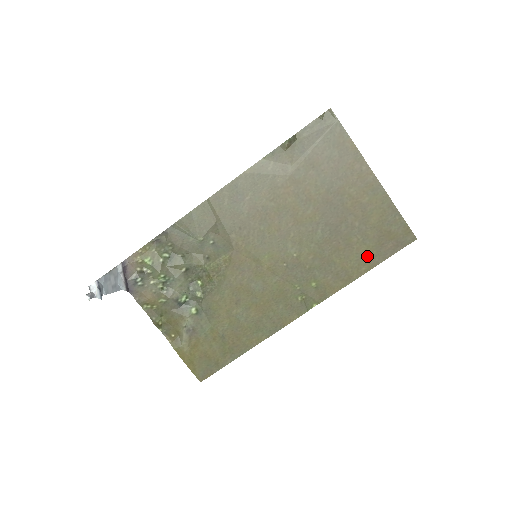
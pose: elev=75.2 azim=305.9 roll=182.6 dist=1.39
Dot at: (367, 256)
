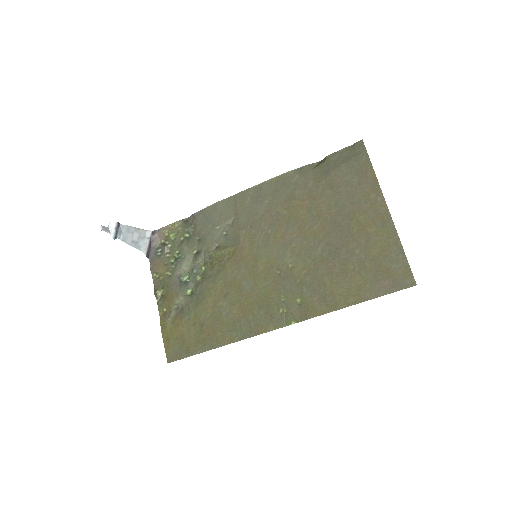
Dot at: (359, 288)
